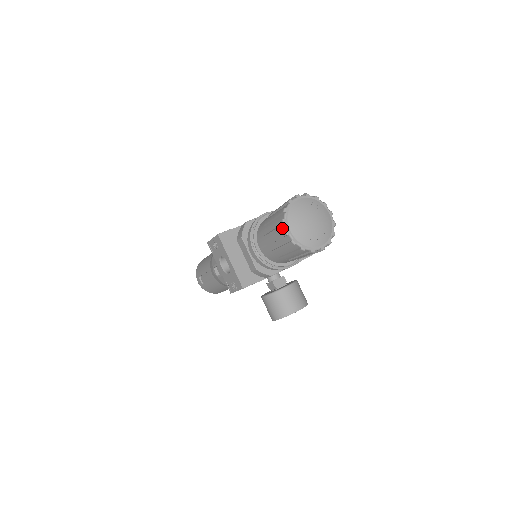
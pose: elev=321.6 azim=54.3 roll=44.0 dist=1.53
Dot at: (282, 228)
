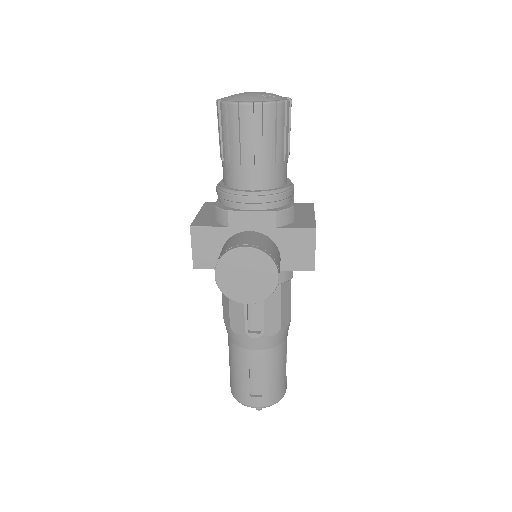
Dot at: occluded
